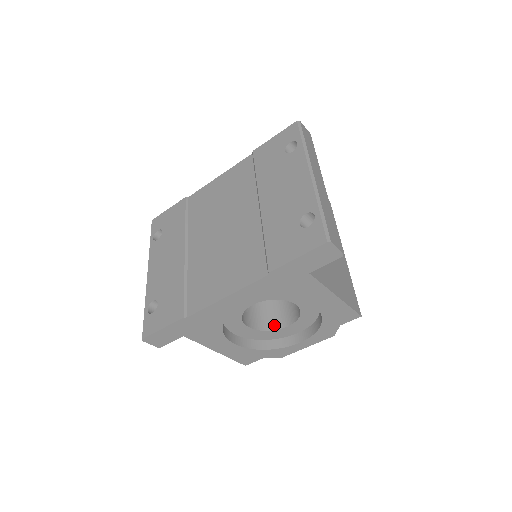
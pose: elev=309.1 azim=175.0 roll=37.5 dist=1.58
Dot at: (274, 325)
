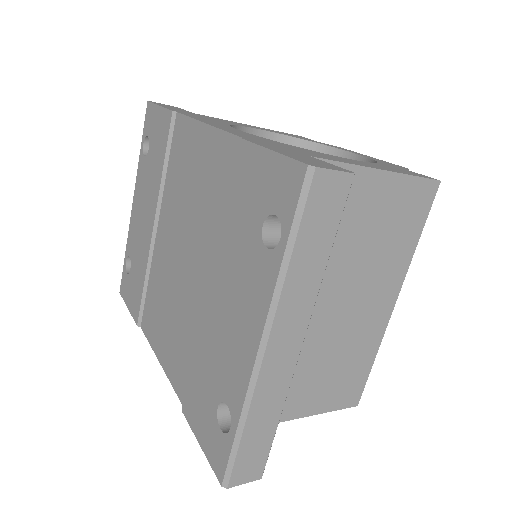
Dot at: occluded
